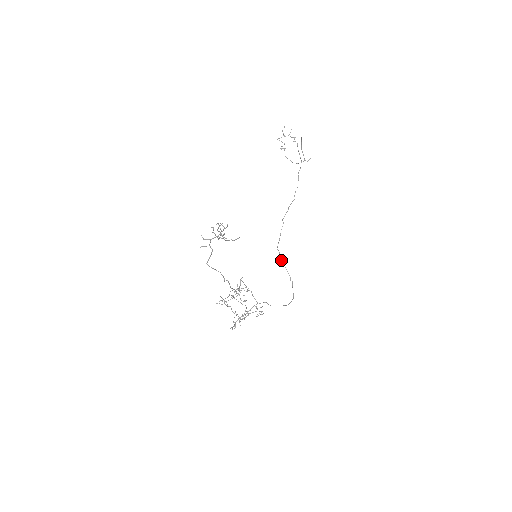
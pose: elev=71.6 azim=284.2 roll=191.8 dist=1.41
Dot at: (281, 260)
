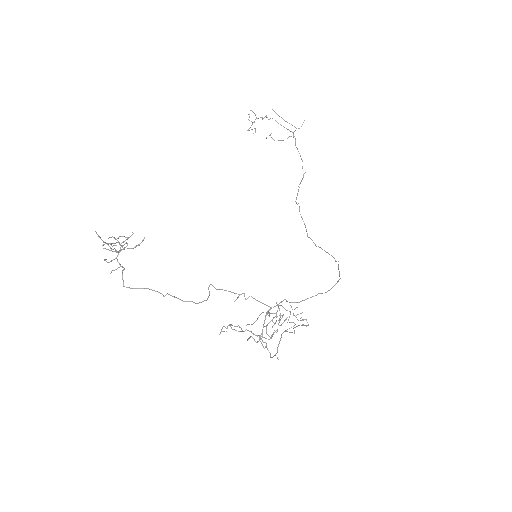
Dot at: (316, 246)
